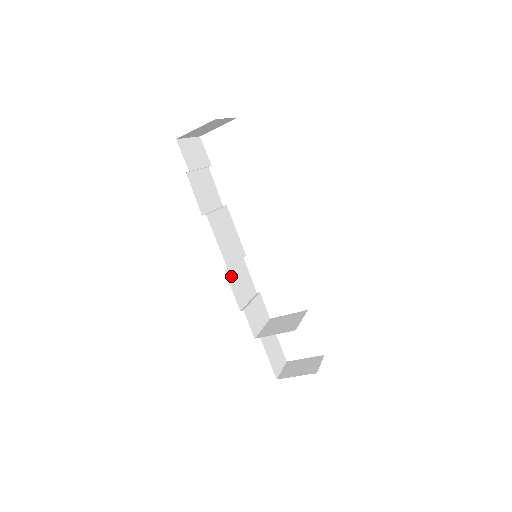
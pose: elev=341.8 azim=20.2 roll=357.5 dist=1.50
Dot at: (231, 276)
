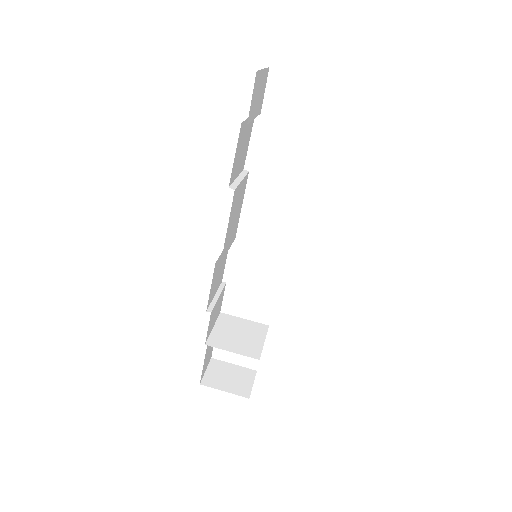
Dot at: (216, 267)
